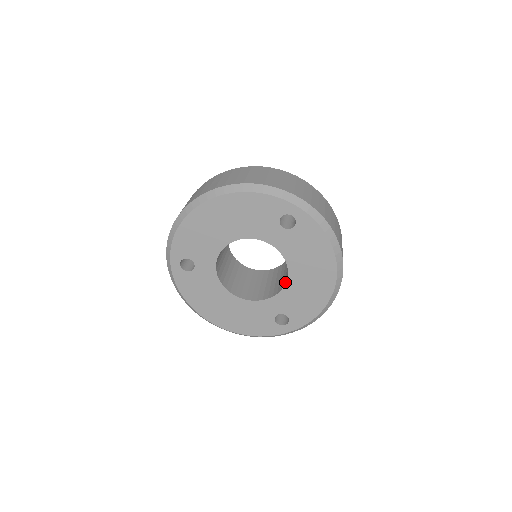
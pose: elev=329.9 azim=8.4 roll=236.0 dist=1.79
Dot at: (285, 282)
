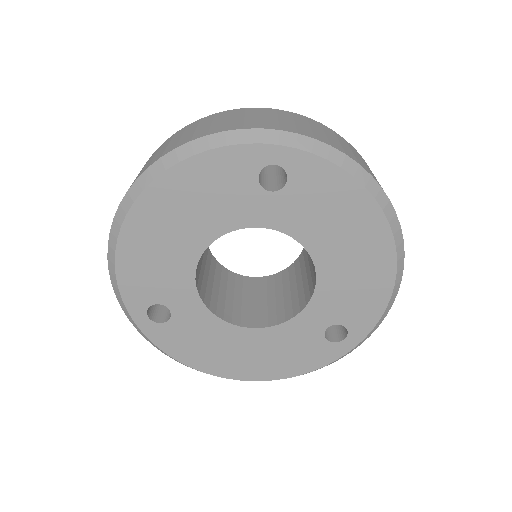
Dot at: occluded
